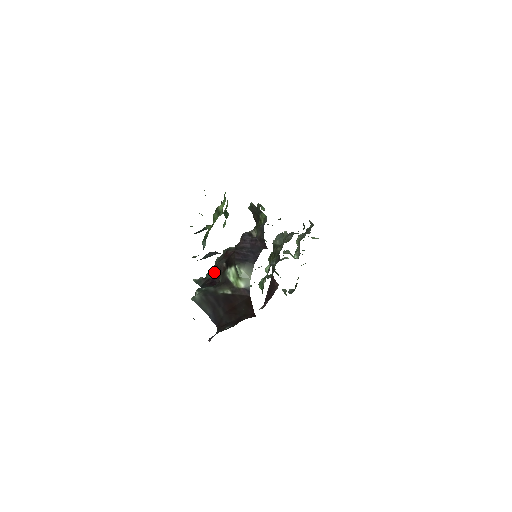
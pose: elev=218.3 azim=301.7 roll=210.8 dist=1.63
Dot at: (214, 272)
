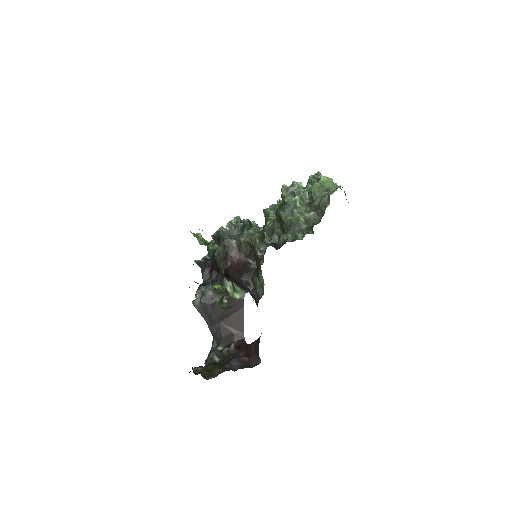
Dot at: (214, 262)
